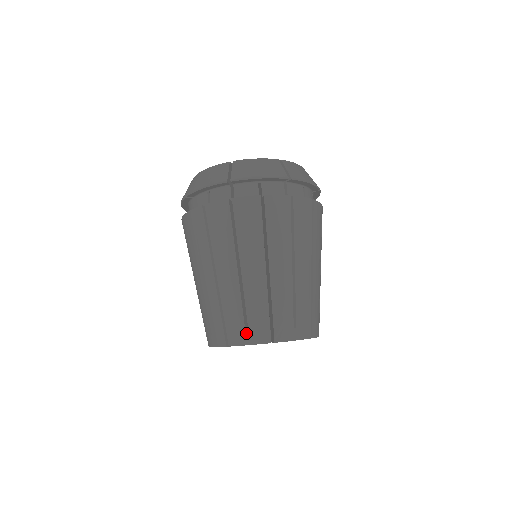
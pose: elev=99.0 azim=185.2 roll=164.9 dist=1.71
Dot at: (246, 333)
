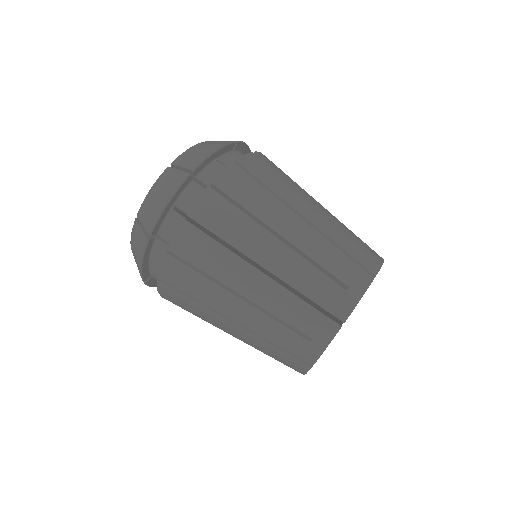
Dot at: (311, 342)
